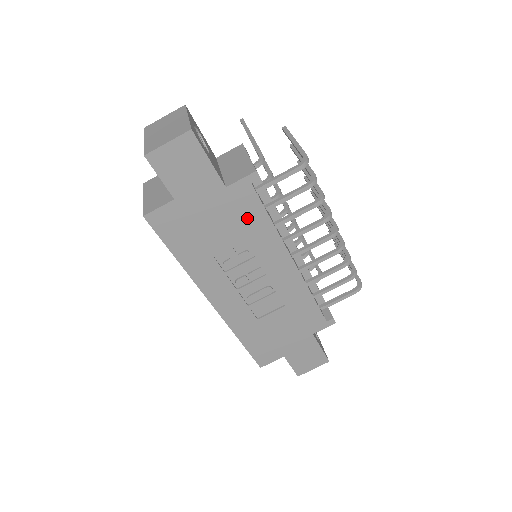
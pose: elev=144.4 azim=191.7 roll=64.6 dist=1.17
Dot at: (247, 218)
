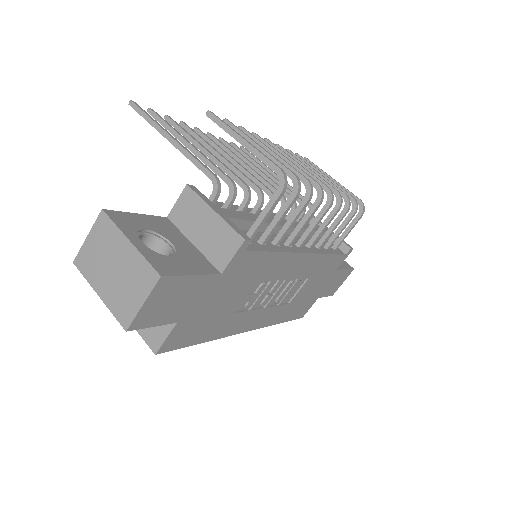
Dot at: (252, 270)
